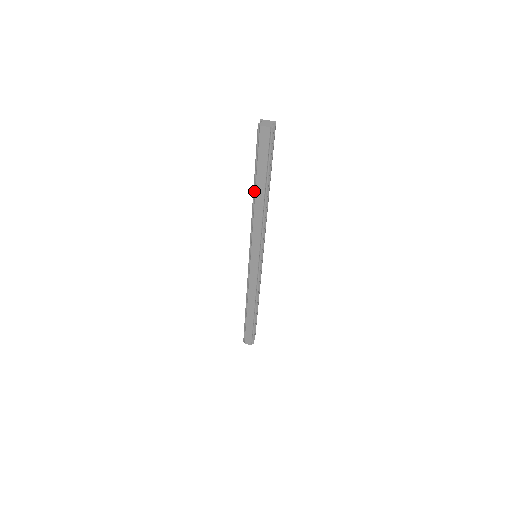
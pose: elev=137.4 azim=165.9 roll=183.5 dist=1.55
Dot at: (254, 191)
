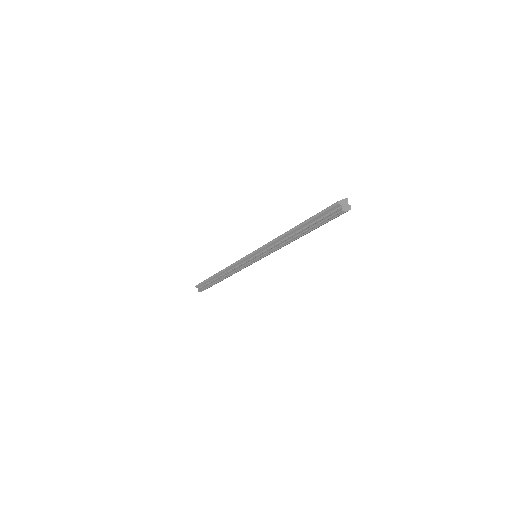
Dot at: (298, 236)
